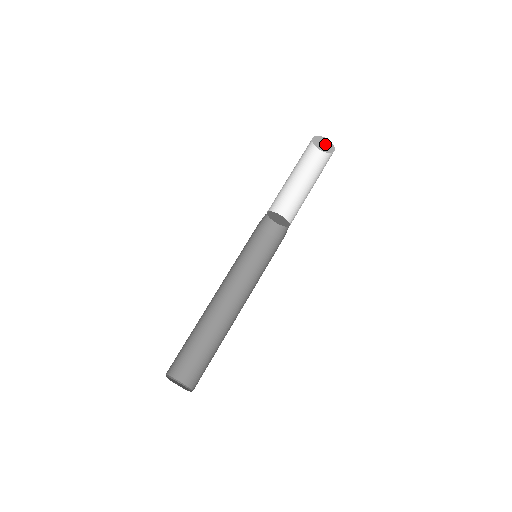
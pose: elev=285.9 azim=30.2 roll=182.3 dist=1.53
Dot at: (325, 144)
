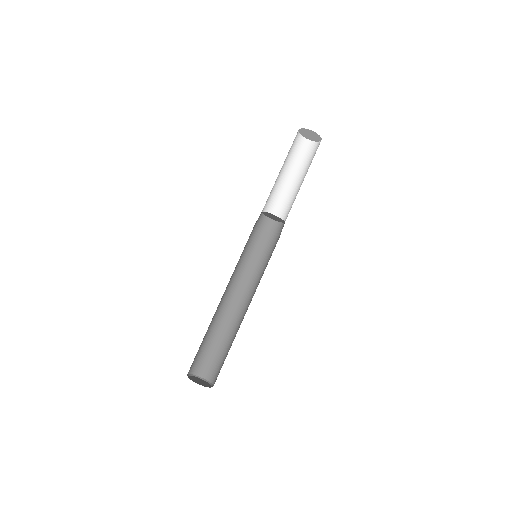
Dot at: (311, 135)
